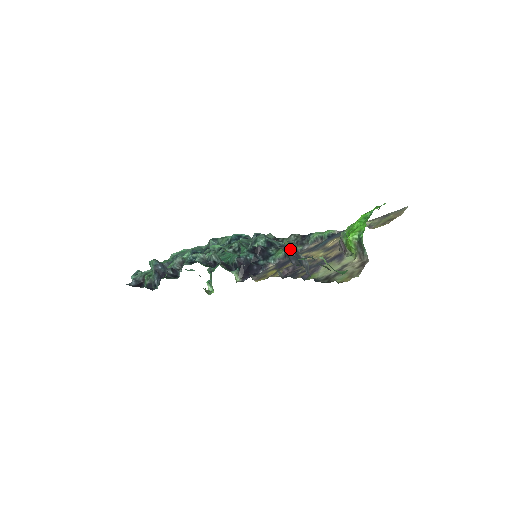
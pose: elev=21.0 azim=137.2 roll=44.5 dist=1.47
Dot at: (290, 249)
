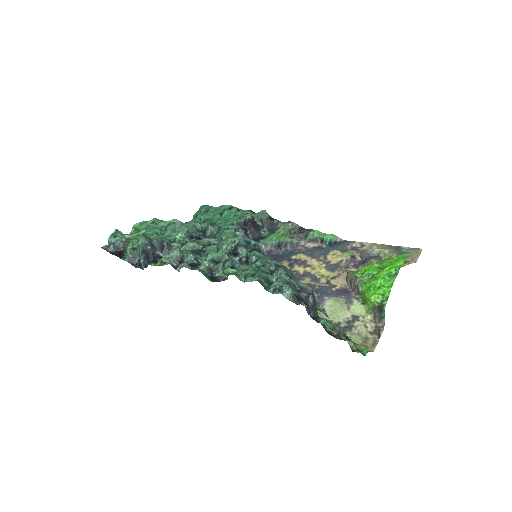
Dot at: (310, 297)
